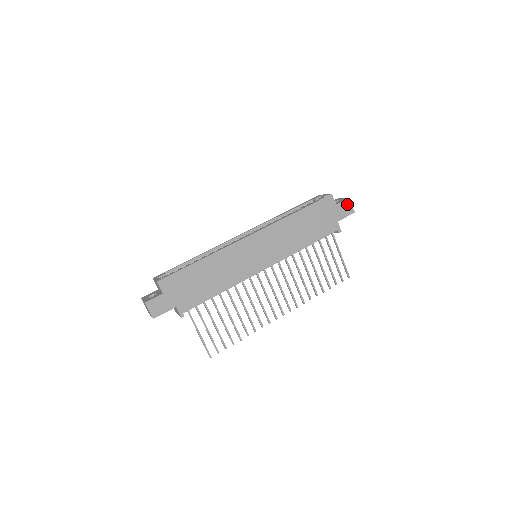
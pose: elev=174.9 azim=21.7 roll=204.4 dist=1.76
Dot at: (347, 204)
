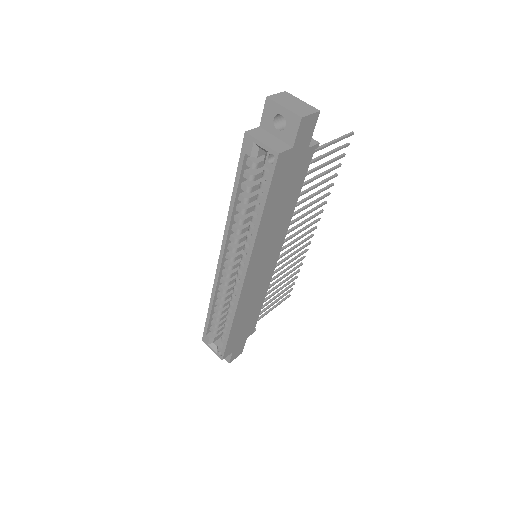
Dot at: (304, 125)
